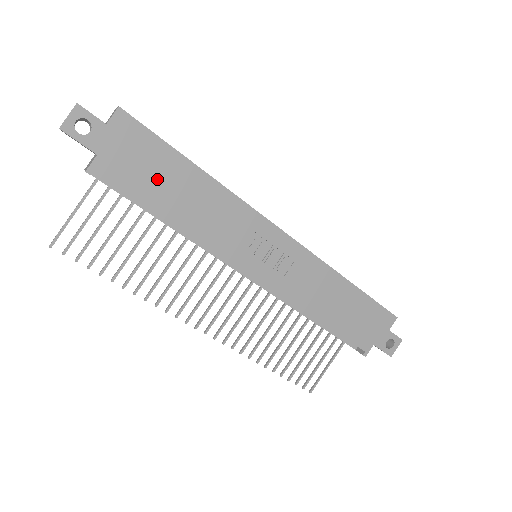
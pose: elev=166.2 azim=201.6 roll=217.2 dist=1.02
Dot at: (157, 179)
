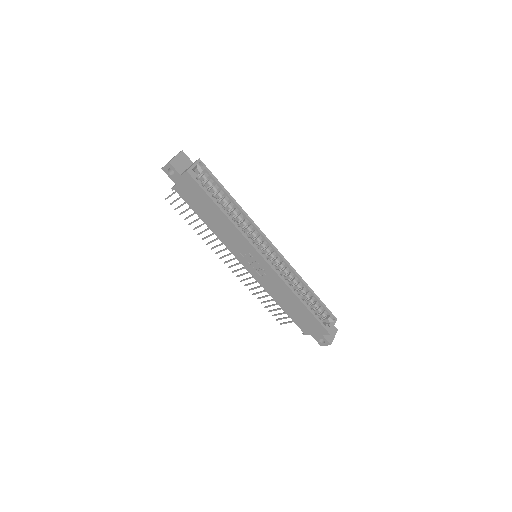
Dot at: (201, 206)
